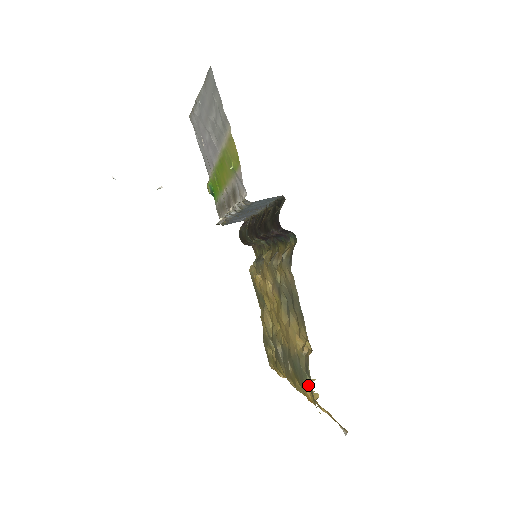
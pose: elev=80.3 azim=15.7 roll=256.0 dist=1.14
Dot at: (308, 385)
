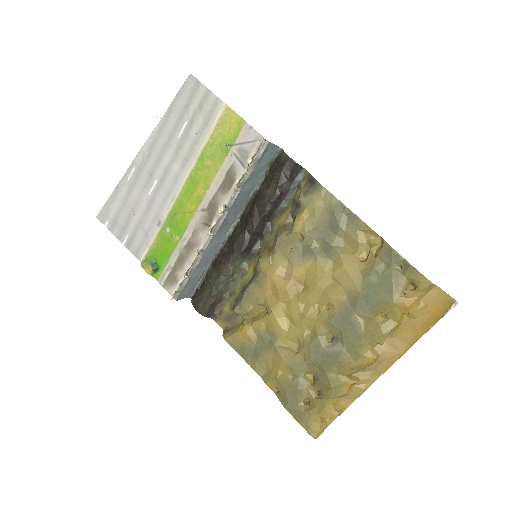
Dot at: (401, 275)
